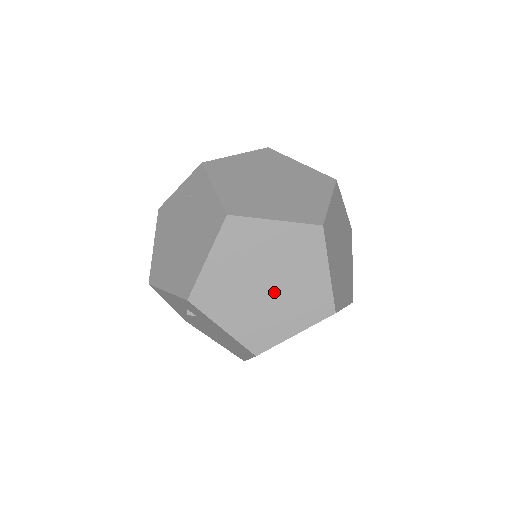
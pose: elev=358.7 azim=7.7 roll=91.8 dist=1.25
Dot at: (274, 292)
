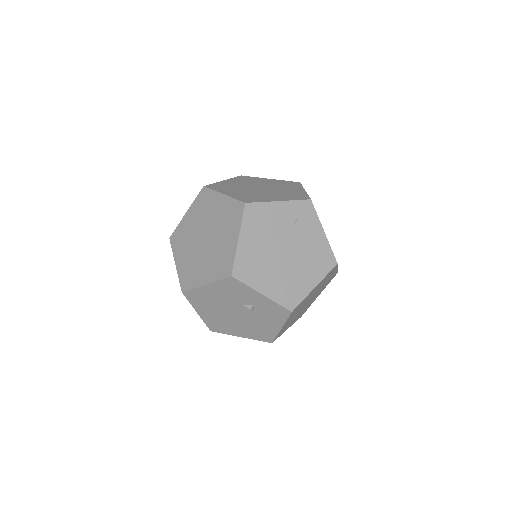
Dot at: (305, 306)
